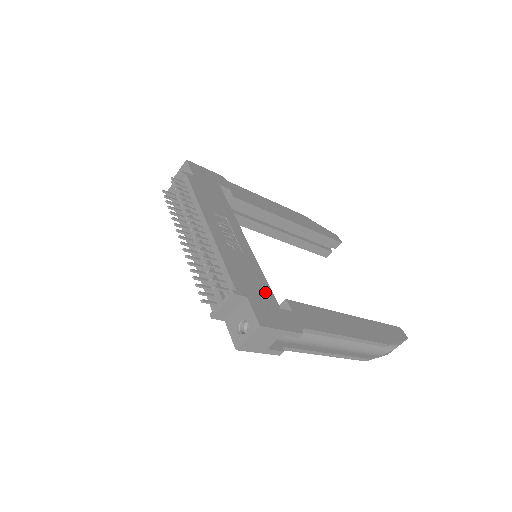
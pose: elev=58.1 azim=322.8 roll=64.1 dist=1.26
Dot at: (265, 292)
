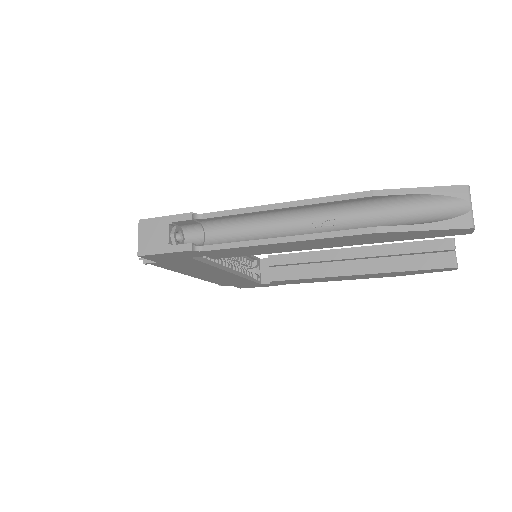
Dot at: occluded
